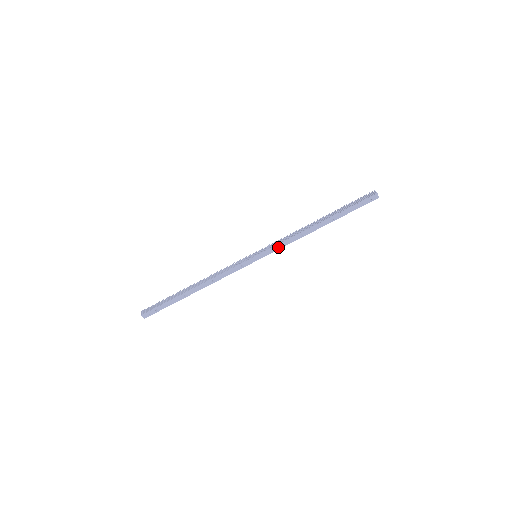
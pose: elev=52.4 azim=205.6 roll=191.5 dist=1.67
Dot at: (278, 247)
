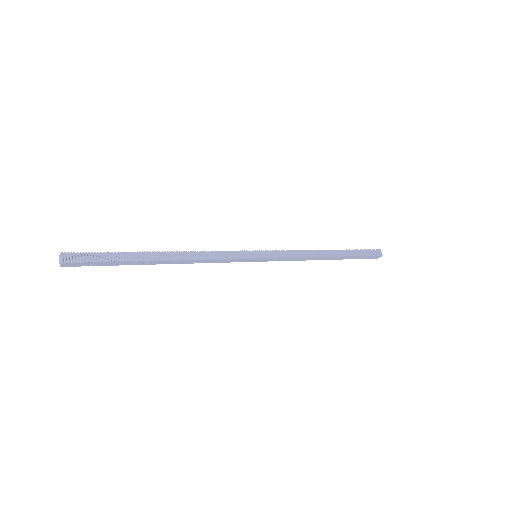
Dot at: (283, 259)
